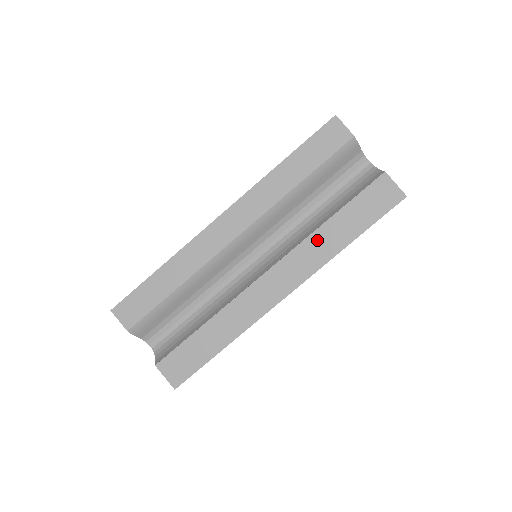
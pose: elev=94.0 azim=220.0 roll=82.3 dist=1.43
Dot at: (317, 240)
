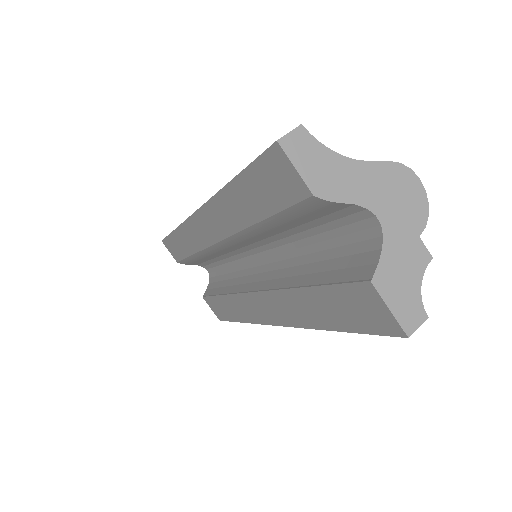
Dot at: (291, 300)
